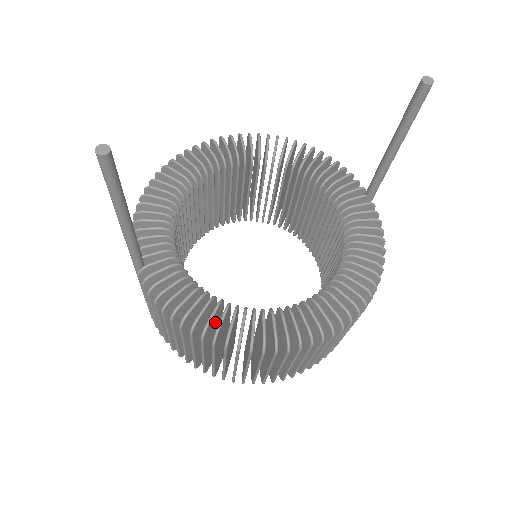
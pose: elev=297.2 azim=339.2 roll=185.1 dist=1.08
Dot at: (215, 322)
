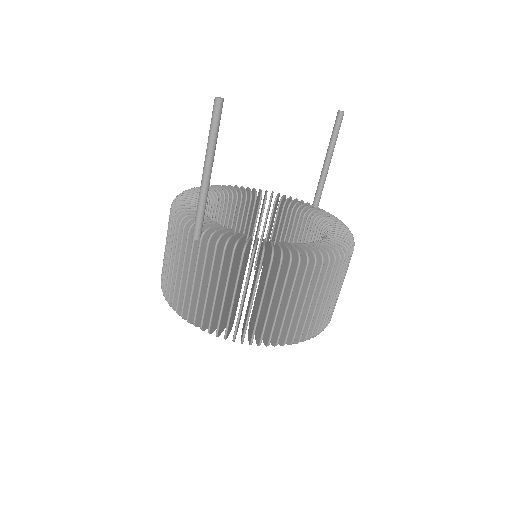
Dot at: occluded
